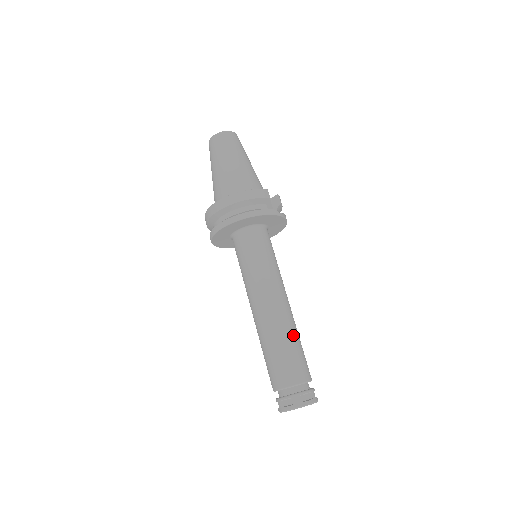
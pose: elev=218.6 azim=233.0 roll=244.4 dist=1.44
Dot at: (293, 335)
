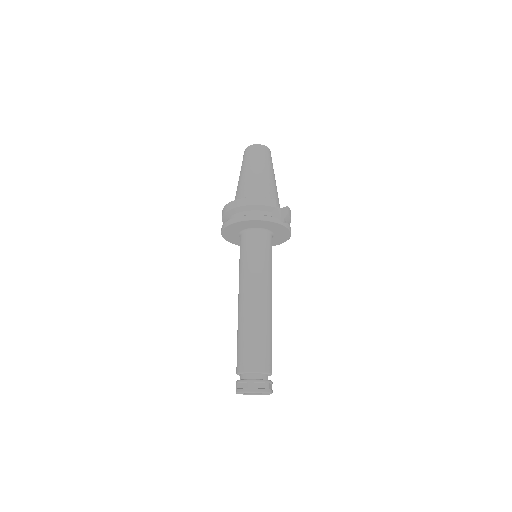
Dot at: (264, 330)
